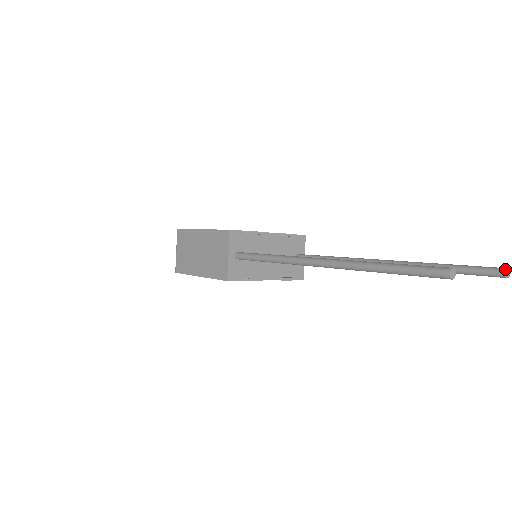
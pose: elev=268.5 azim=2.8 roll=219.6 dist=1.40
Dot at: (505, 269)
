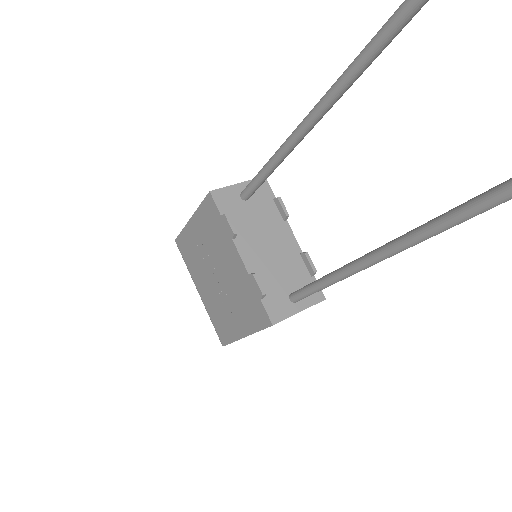
Dot at: out of frame
